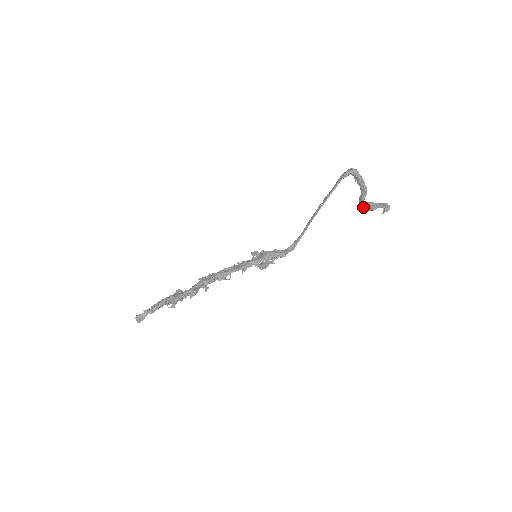
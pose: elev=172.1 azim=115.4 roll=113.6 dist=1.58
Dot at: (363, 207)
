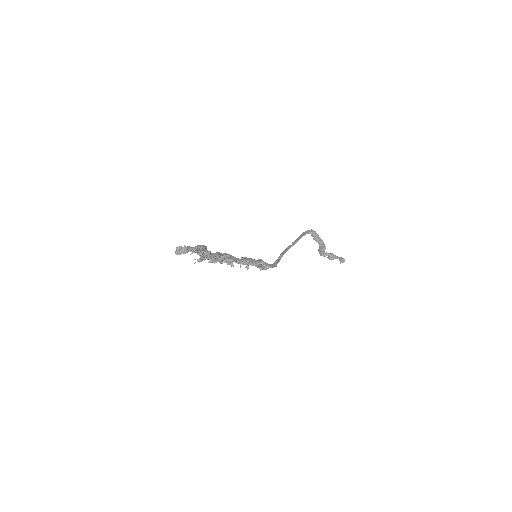
Dot at: (325, 255)
